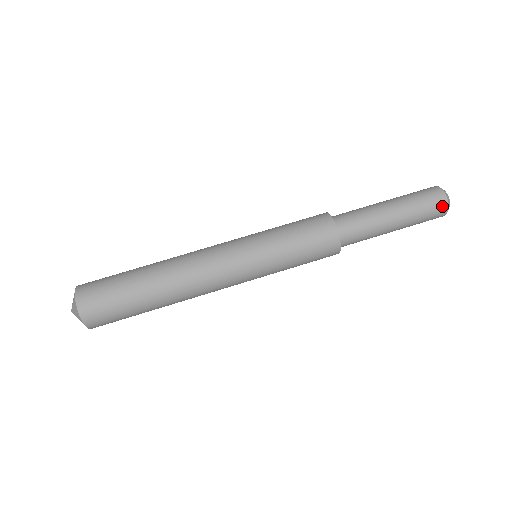
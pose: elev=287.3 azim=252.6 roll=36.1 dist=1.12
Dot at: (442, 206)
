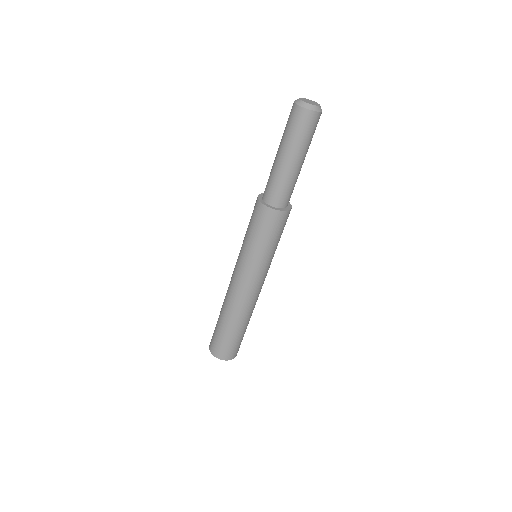
Dot at: (319, 118)
